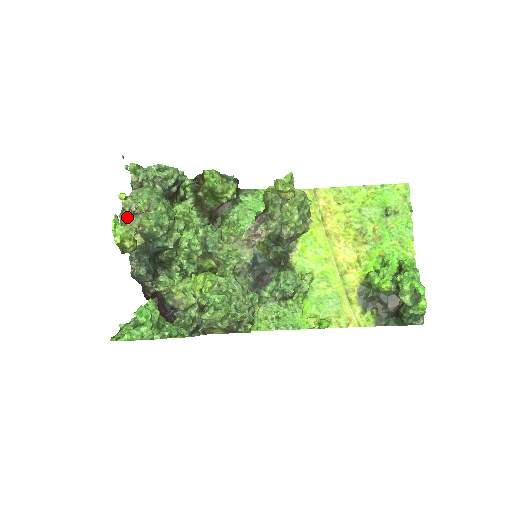
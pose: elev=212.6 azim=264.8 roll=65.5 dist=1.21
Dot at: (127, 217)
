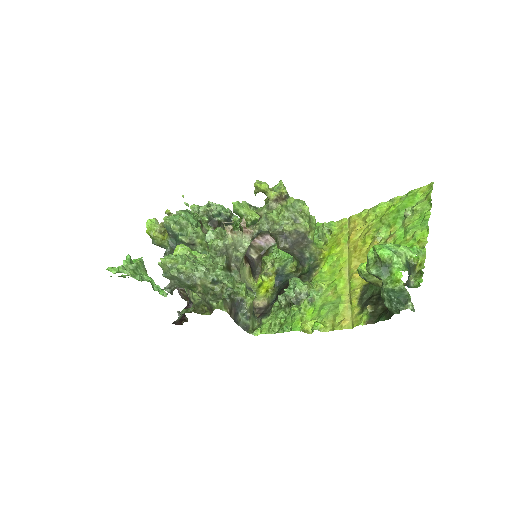
Dot at: occluded
